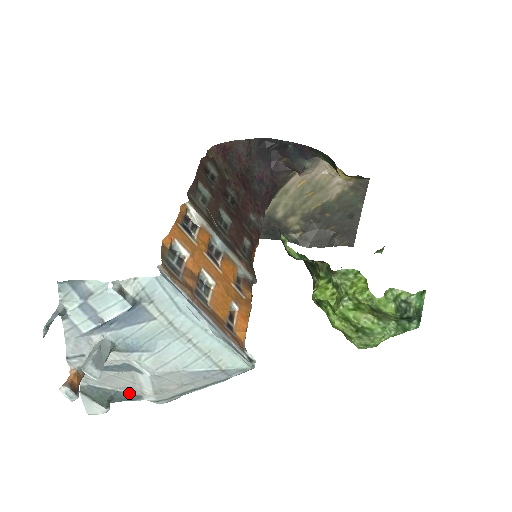
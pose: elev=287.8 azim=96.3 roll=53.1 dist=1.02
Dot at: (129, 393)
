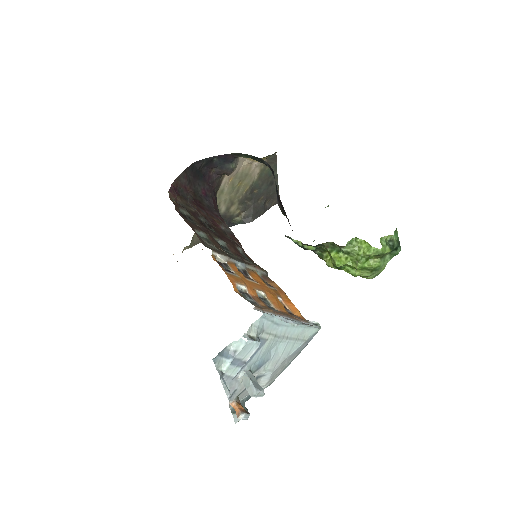
Dot at: occluded
